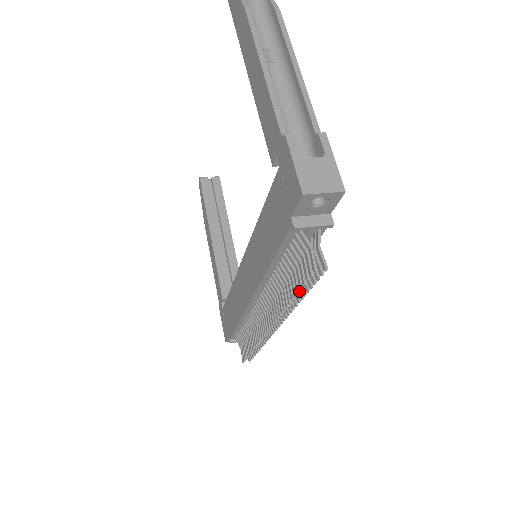
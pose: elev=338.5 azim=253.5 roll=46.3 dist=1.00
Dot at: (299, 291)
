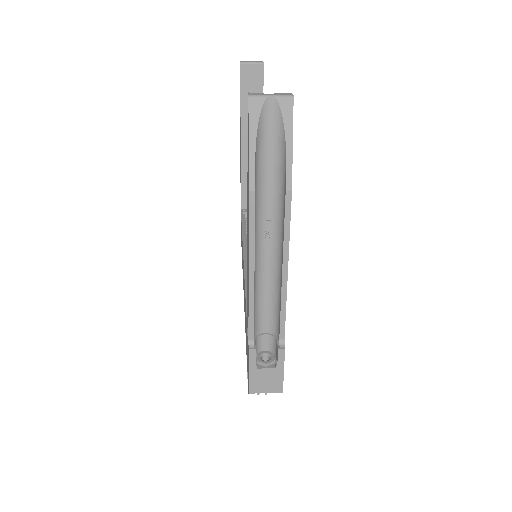
Dot at: occluded
